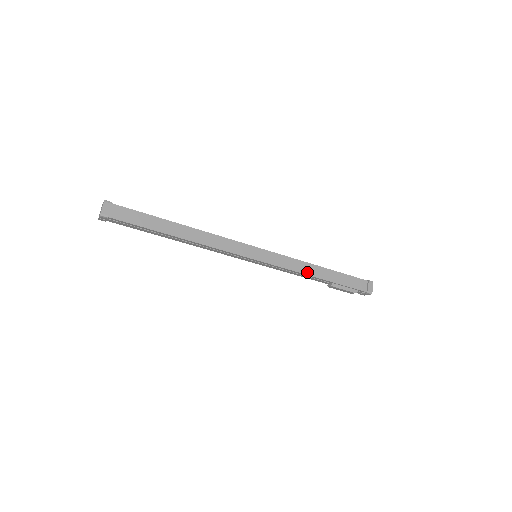
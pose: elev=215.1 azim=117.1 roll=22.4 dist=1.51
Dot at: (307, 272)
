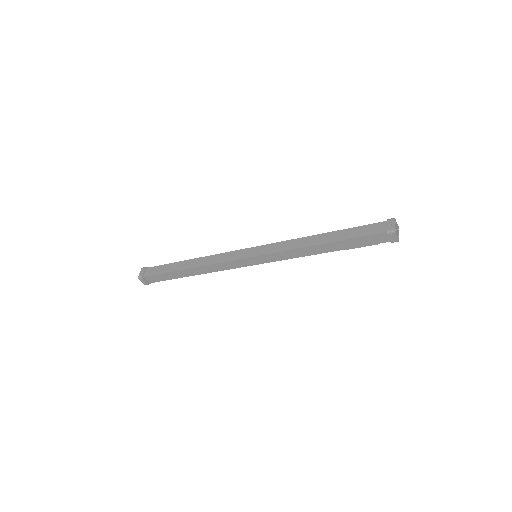
Dot at: (308, 254)
